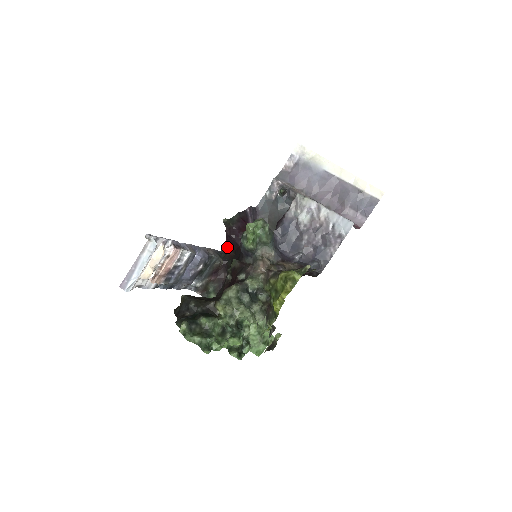
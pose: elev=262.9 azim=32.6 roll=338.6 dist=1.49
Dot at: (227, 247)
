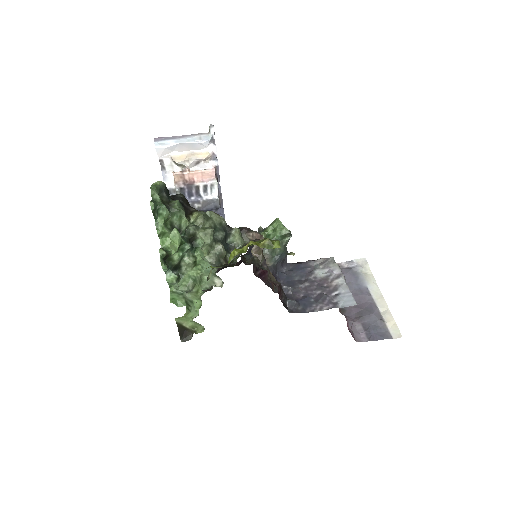
Dot at: occluded
